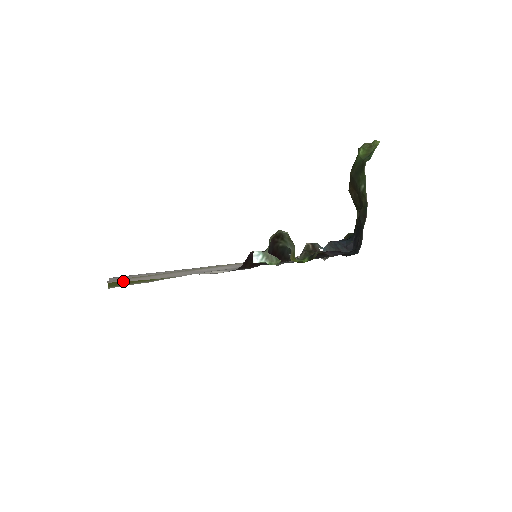
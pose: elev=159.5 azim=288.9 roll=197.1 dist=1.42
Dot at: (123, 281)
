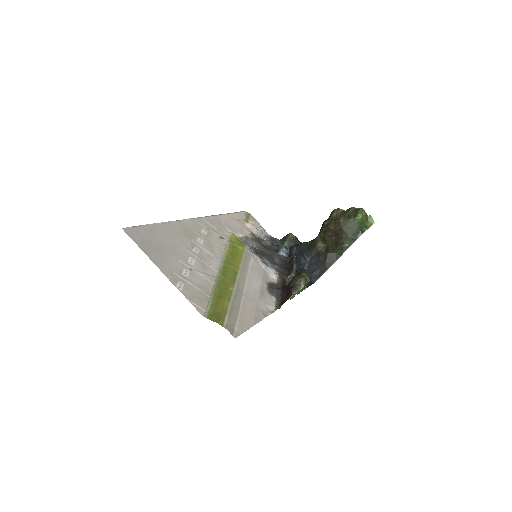
Dot at: (239, 332)
